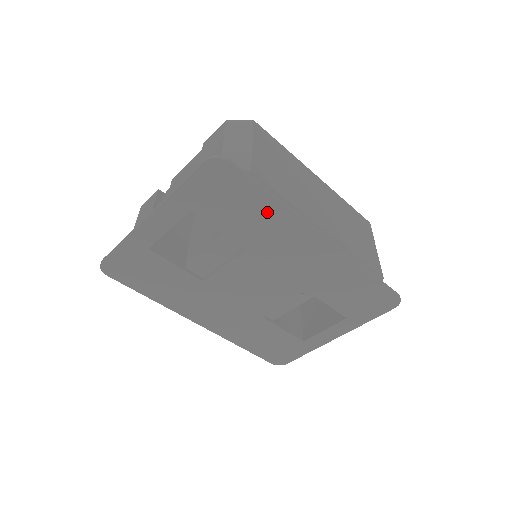
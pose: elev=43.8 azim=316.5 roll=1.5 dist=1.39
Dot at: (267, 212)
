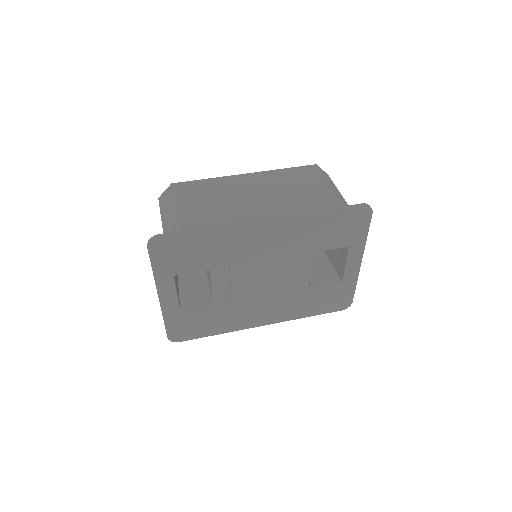
Dot at: (213, 239)
